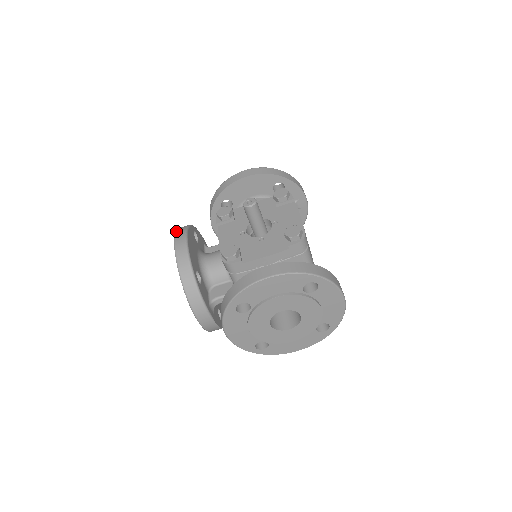
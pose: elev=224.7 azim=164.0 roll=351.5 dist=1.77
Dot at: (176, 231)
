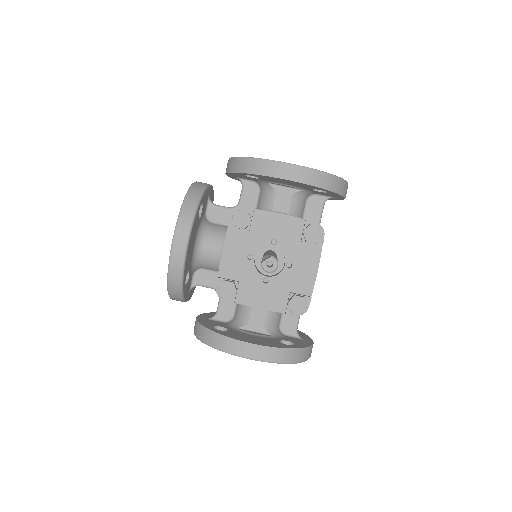
Dot at: (179, 219)
